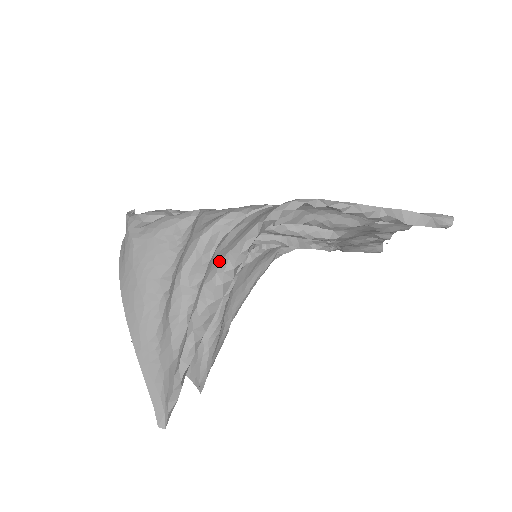
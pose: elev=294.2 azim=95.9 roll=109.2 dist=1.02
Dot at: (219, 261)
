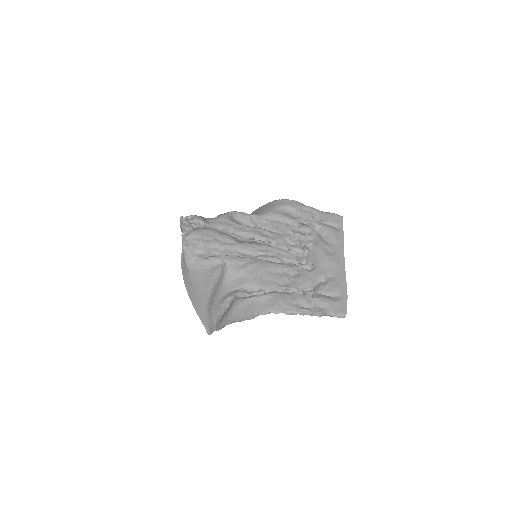
Dot at: (235, 317)
